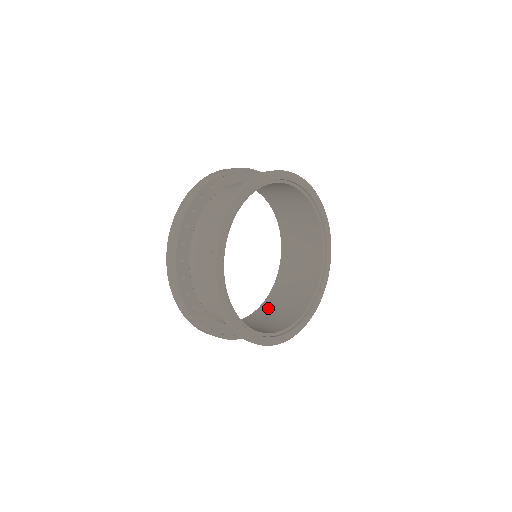
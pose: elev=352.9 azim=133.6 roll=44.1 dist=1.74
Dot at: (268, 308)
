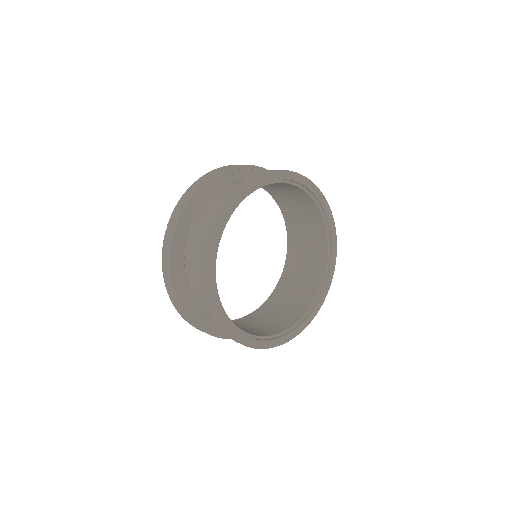
Dot at: (288, 279)
